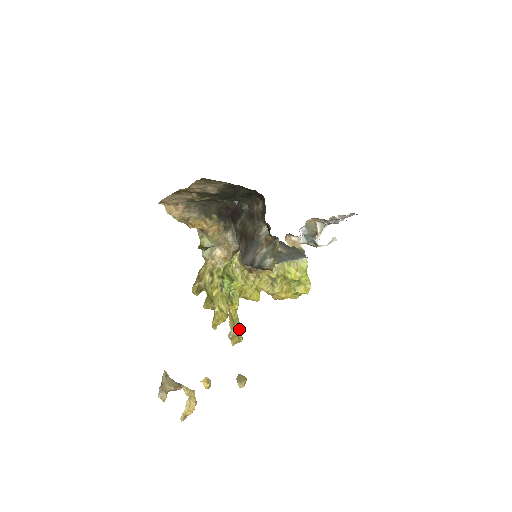
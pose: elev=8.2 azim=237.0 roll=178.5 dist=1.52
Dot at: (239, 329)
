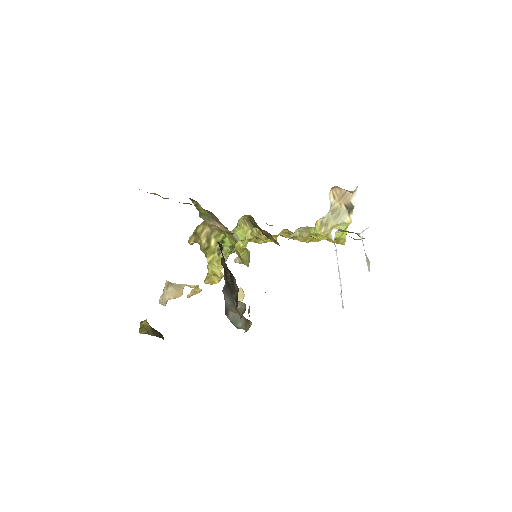
Dot at: (245, 261)
